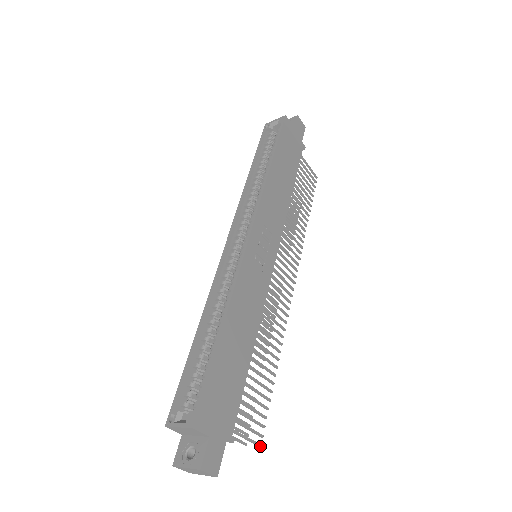
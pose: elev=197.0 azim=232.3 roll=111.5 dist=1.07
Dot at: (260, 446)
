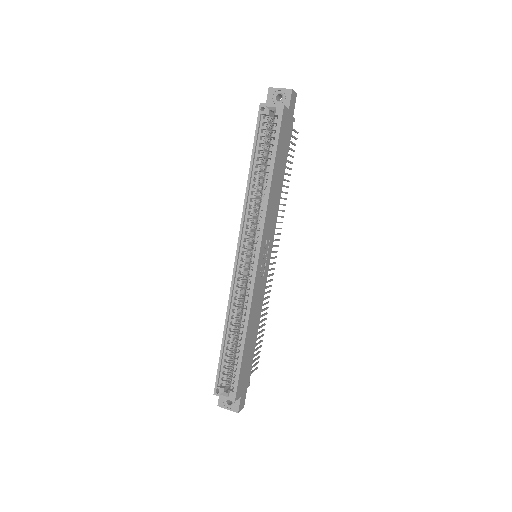
Dot at: occluded
